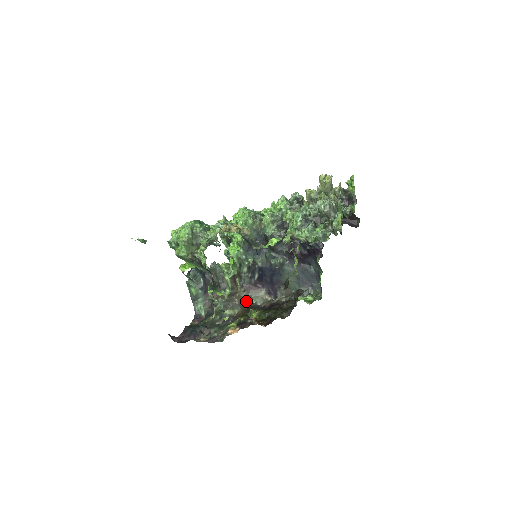
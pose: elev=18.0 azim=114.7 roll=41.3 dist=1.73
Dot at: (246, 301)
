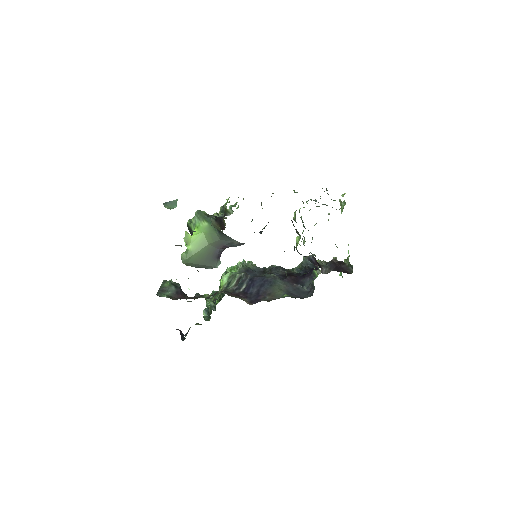
Dot at: occluded
